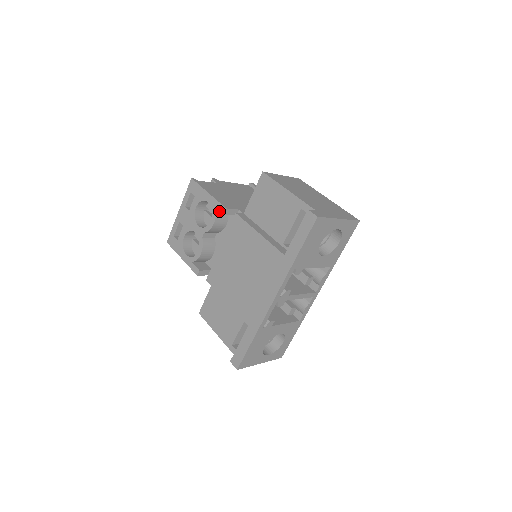
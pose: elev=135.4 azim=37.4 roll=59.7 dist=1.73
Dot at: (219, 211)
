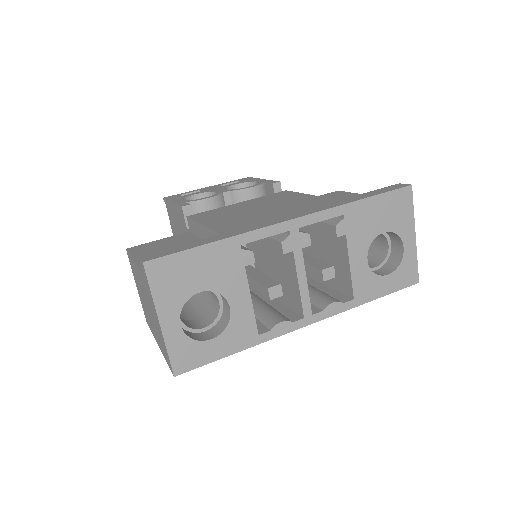
Dot at: (264, 189)
